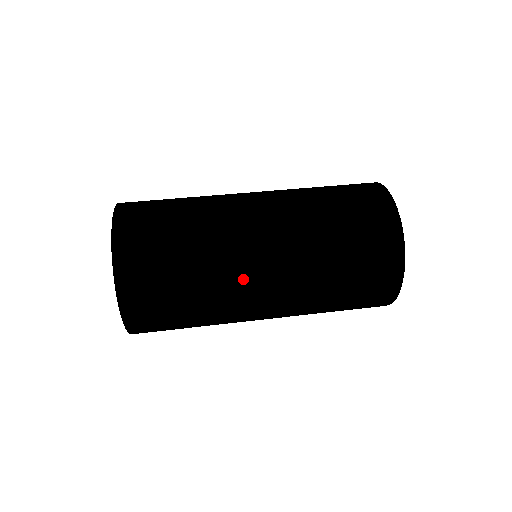
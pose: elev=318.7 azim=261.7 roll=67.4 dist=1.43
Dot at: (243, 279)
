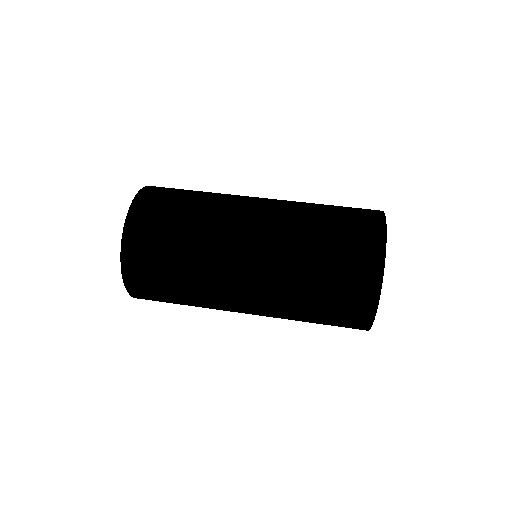
Dot at: (229, 243)
